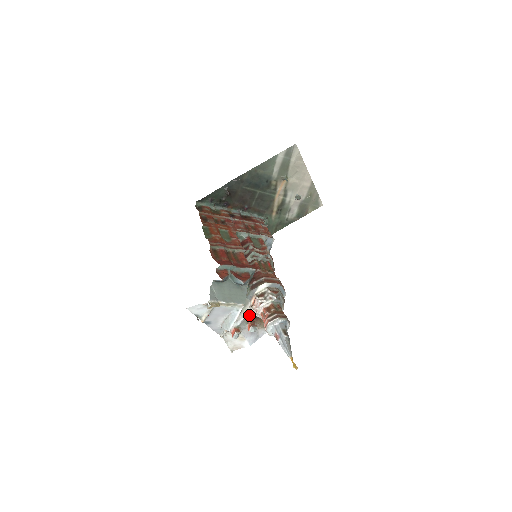
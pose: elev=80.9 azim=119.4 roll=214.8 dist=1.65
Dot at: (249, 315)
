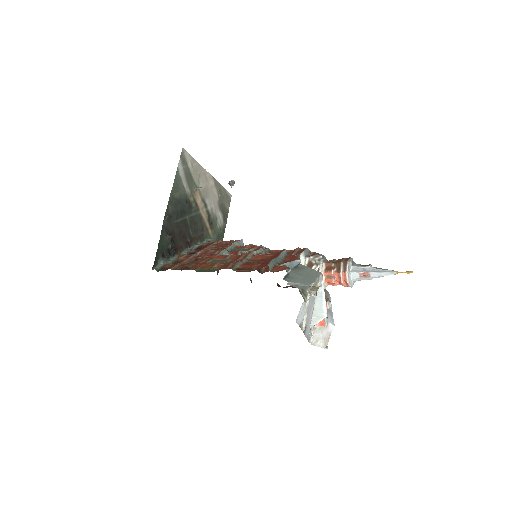
Dot at: occluded
